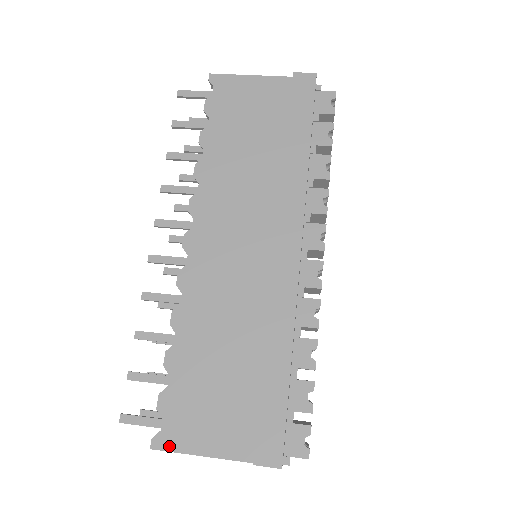
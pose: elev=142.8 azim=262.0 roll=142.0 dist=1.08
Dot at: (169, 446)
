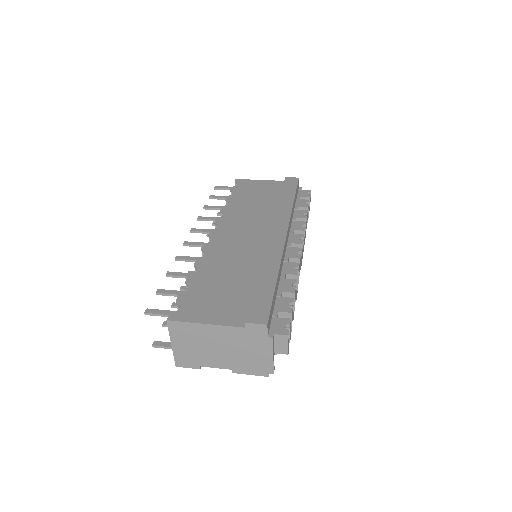
Dot at: (182, 319)
